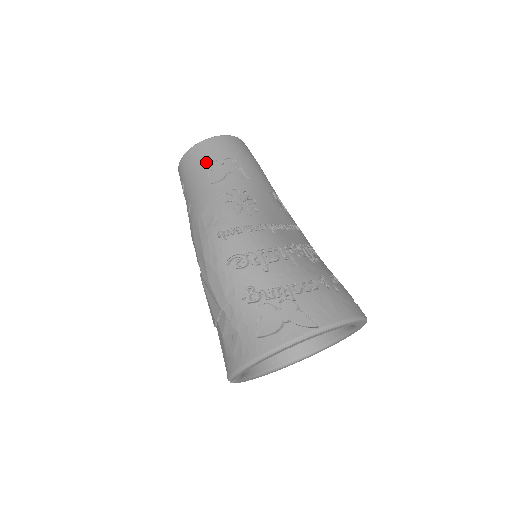
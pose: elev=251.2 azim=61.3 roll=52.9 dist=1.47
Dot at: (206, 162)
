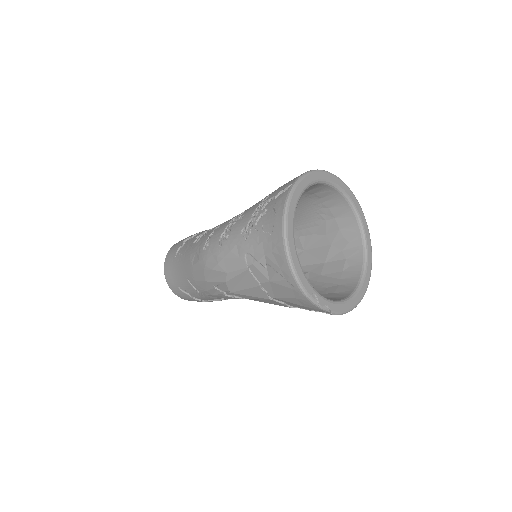
Dot at: (174, 256)
